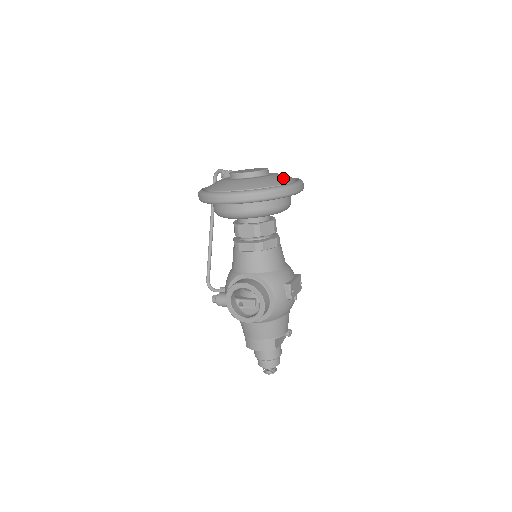
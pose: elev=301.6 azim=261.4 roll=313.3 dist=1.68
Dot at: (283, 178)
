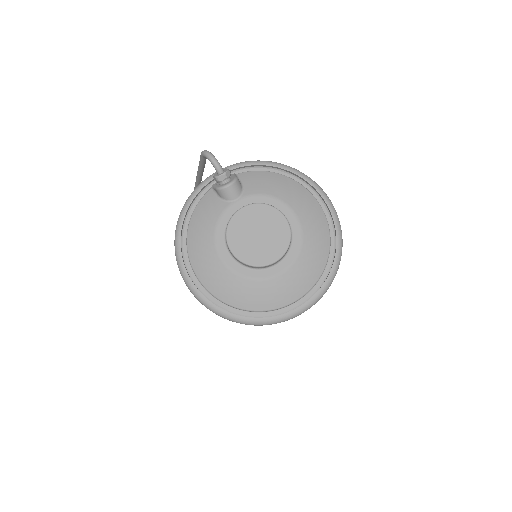
Dot at: (309, 272)
